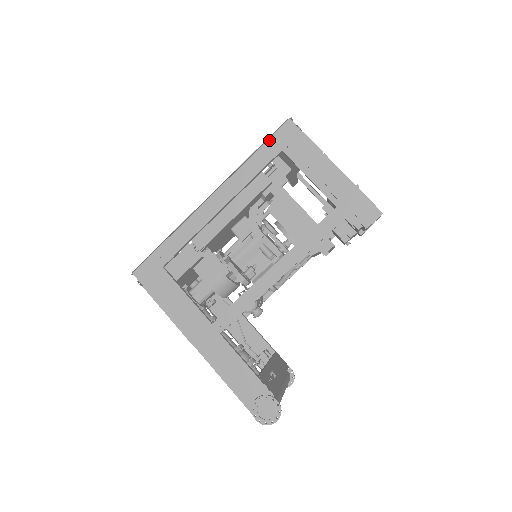
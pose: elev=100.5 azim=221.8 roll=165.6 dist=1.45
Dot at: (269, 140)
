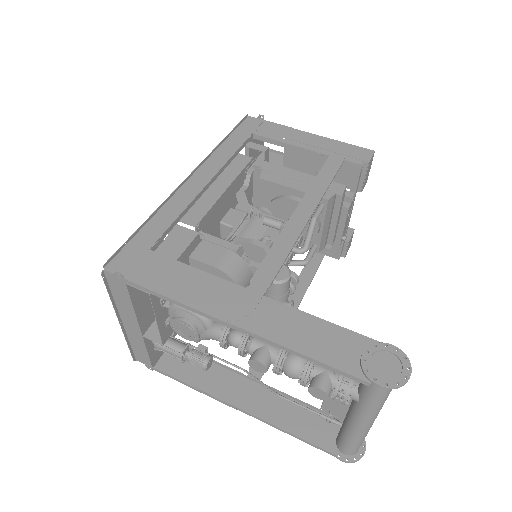
Dot at: (236, 130)
